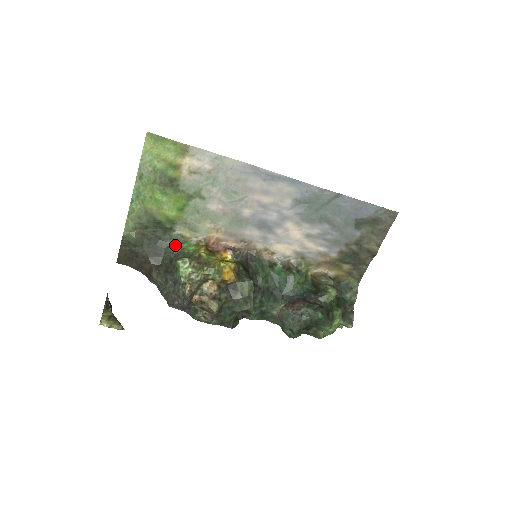
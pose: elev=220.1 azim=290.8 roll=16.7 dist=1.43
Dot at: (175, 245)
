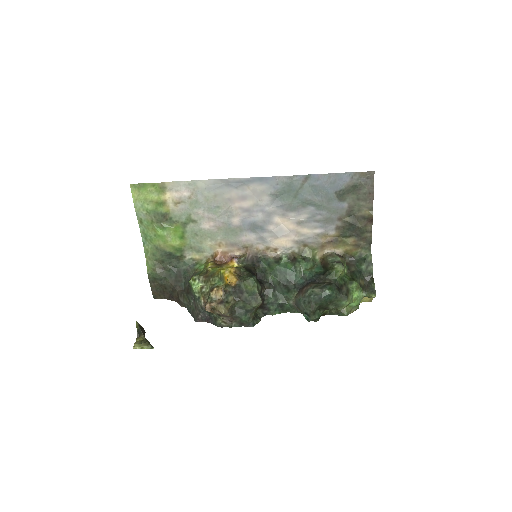
Dot at: (190, 269)
